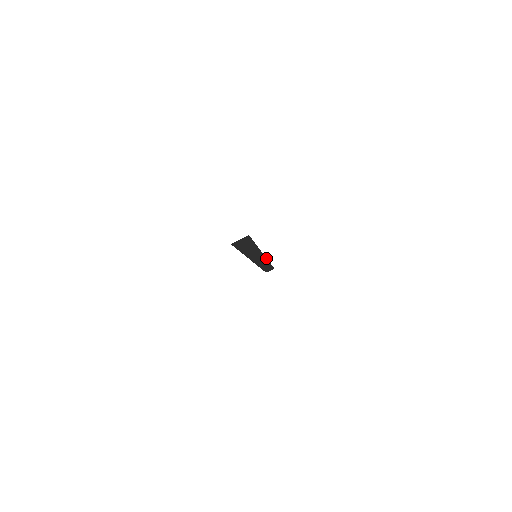
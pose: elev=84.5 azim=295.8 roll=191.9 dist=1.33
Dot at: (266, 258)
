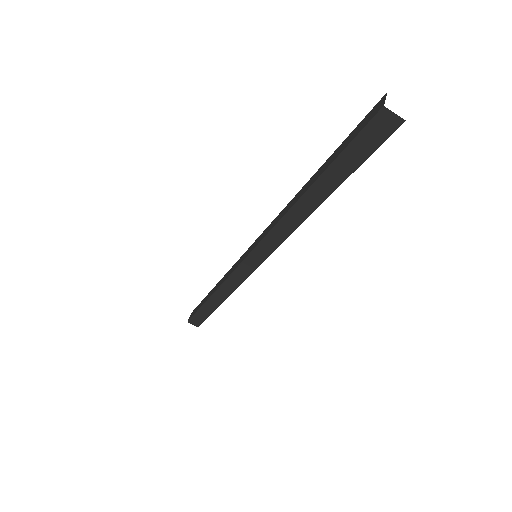
Dot at: occluded
